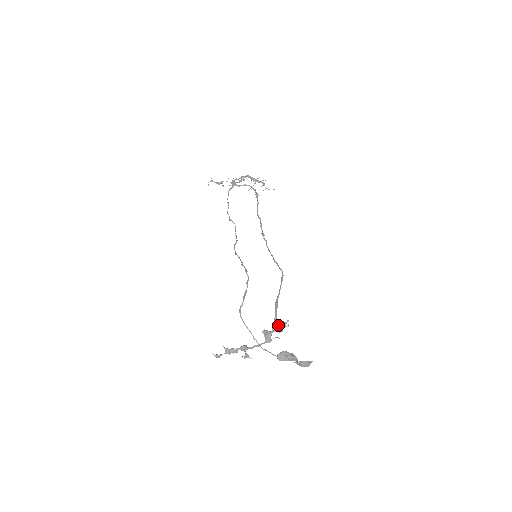
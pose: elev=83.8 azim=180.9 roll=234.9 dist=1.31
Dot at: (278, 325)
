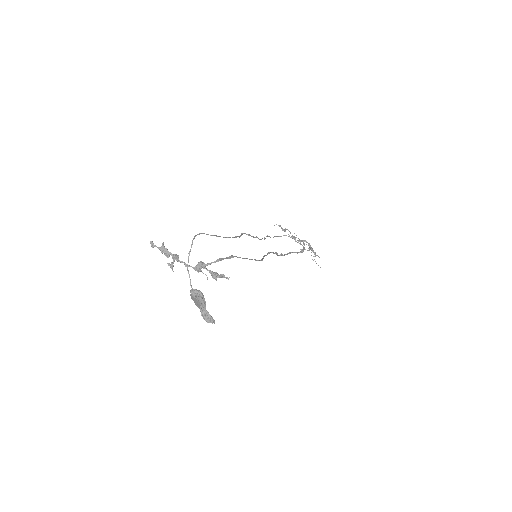
Dot at: occluded
